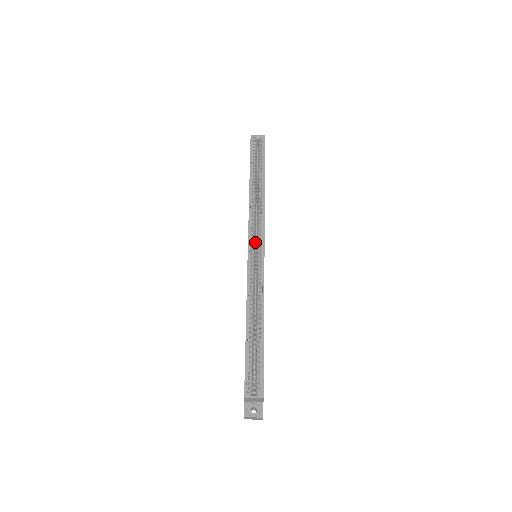
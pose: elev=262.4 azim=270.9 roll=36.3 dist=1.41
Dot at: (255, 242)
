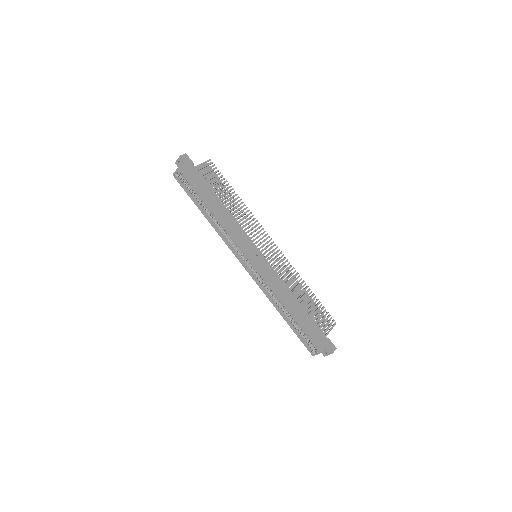
Dot at: occluded
